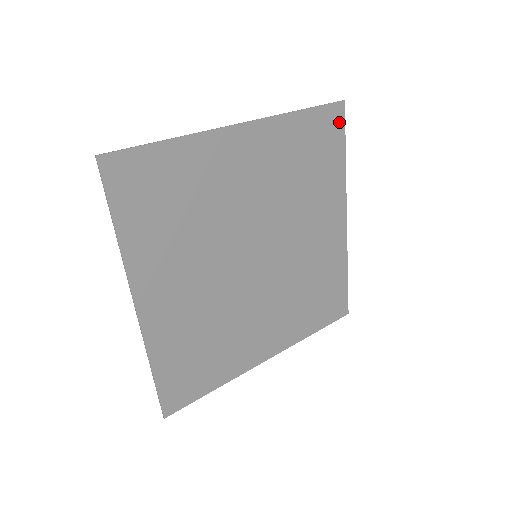
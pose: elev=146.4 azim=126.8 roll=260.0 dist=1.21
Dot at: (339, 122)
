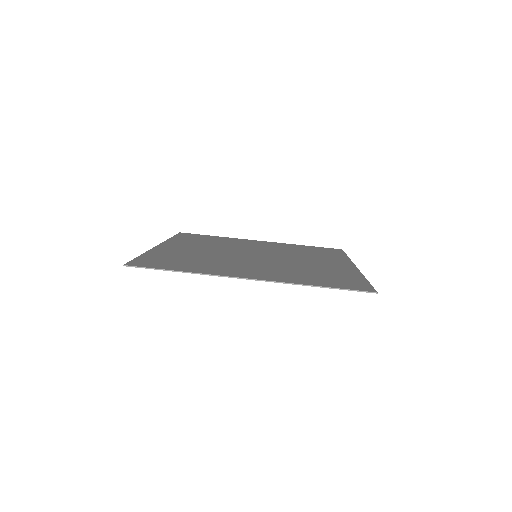
Dot at: (365, 287)
